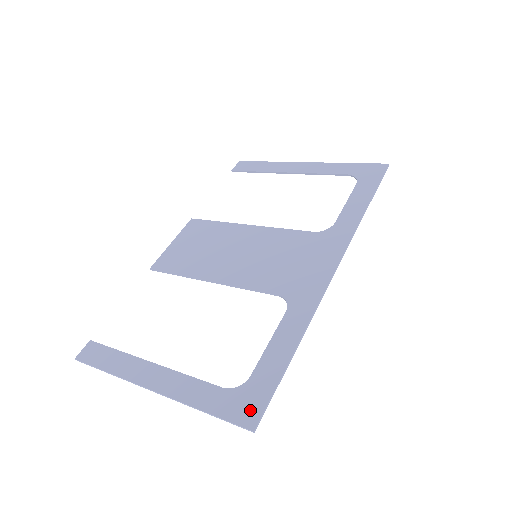
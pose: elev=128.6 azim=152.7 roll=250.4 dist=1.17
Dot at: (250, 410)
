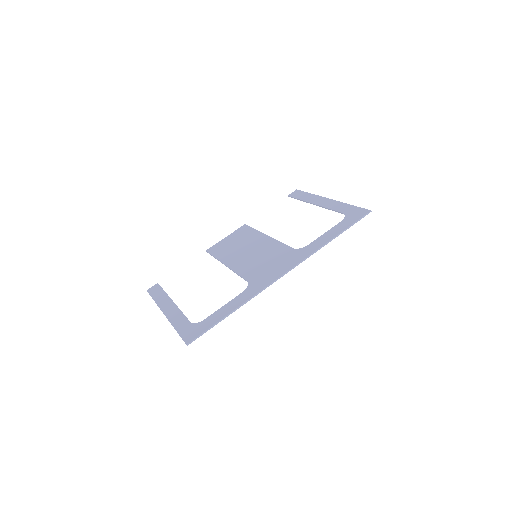
Dot at: (192, 335)
